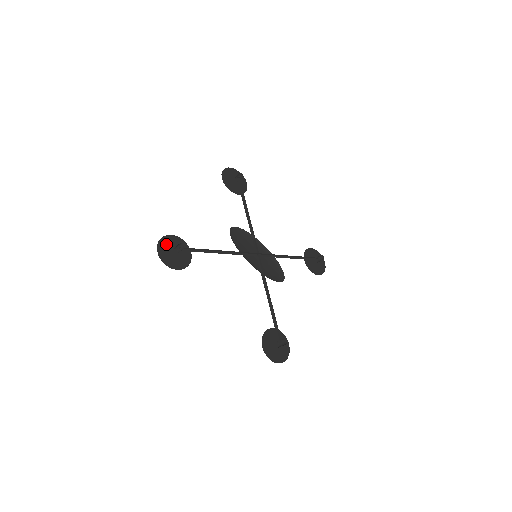
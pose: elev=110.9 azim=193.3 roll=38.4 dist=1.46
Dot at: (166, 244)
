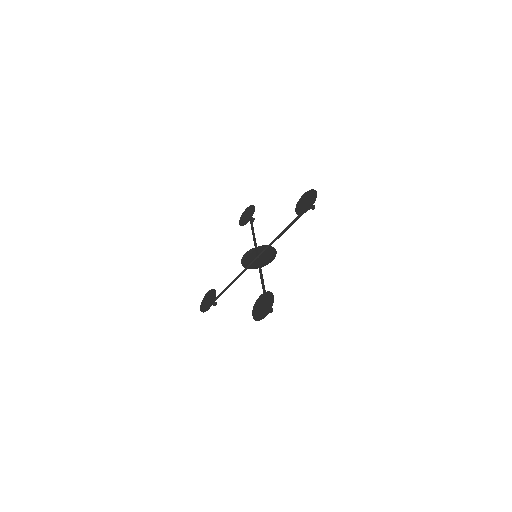
Dot at: (268, 306)
